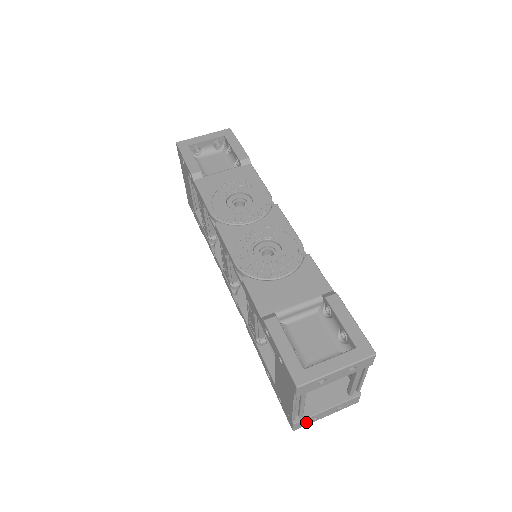
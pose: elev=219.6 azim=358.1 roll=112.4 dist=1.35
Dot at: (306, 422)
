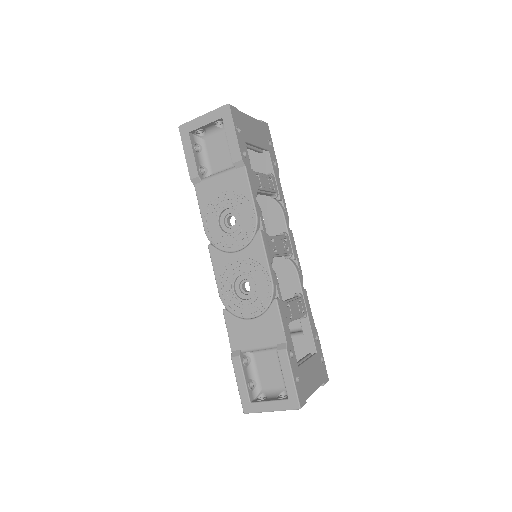
Dot at: occluded
